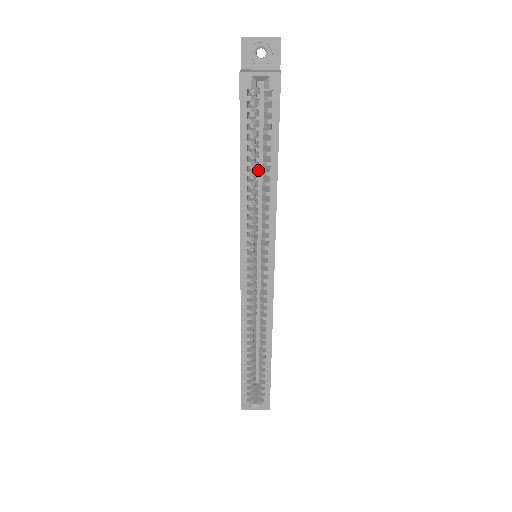
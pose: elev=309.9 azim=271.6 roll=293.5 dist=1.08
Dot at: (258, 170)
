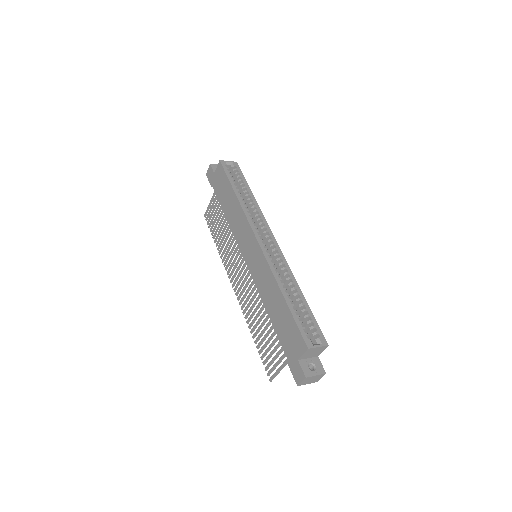
Dot at: occluded
